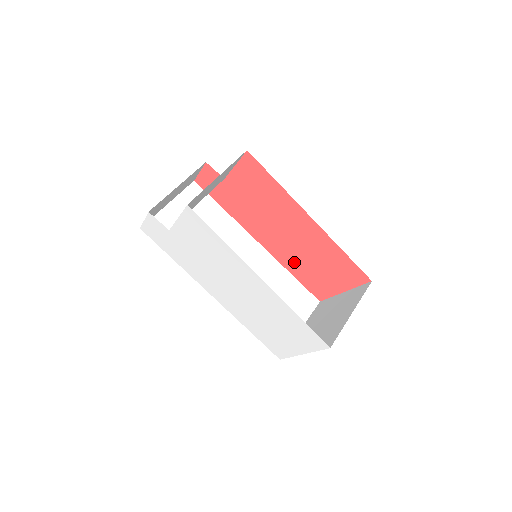
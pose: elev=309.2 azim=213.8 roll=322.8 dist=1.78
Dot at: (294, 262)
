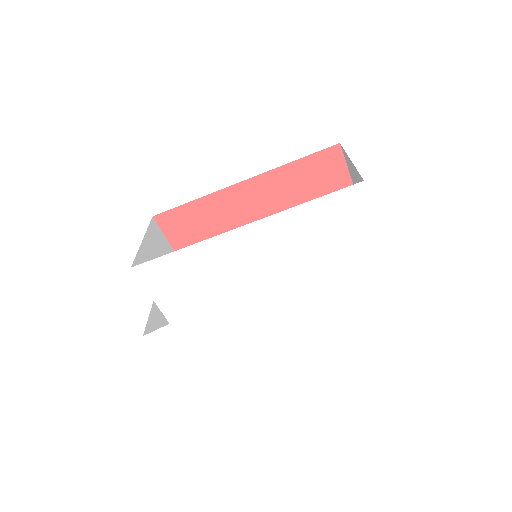
Dot at: occluded
